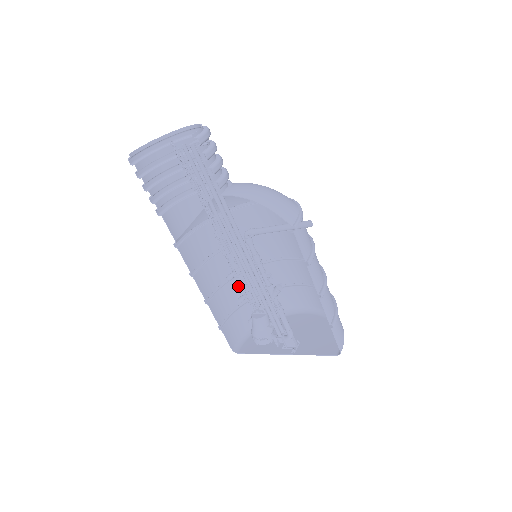
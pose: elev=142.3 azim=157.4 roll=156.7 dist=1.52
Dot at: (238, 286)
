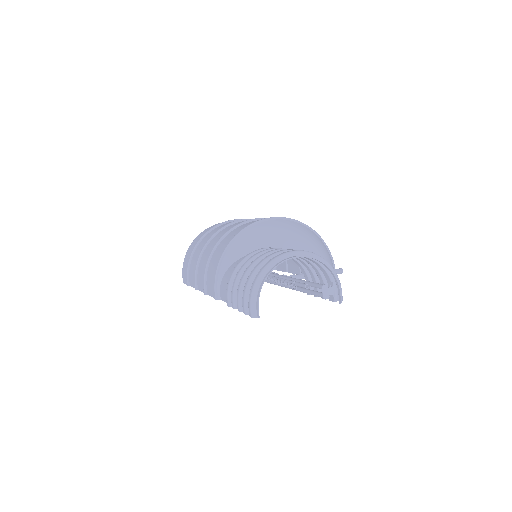
Dot at: occluded
